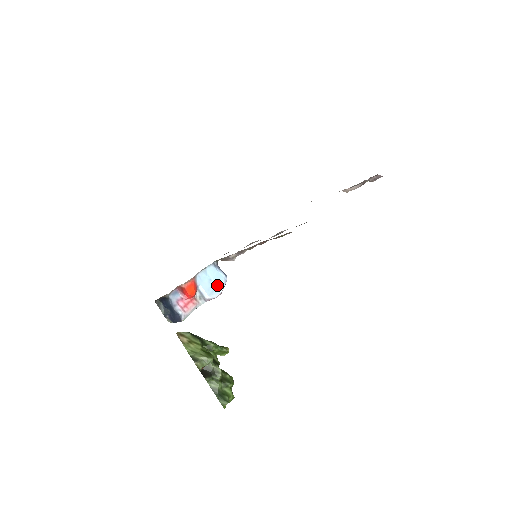
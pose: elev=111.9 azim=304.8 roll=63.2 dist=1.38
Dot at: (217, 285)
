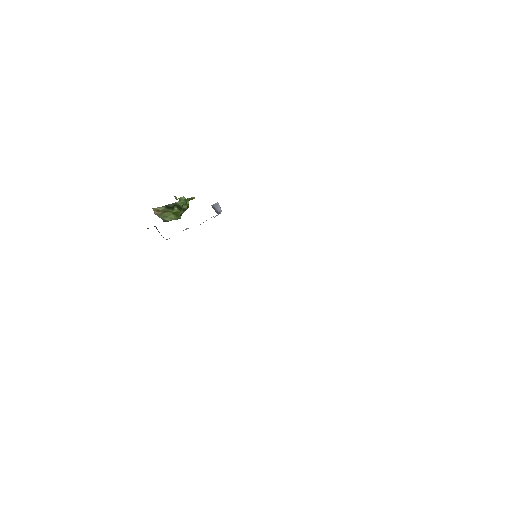
Dot at: occluded
